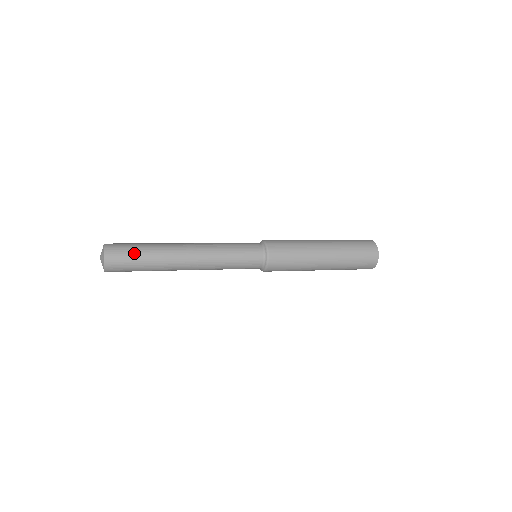
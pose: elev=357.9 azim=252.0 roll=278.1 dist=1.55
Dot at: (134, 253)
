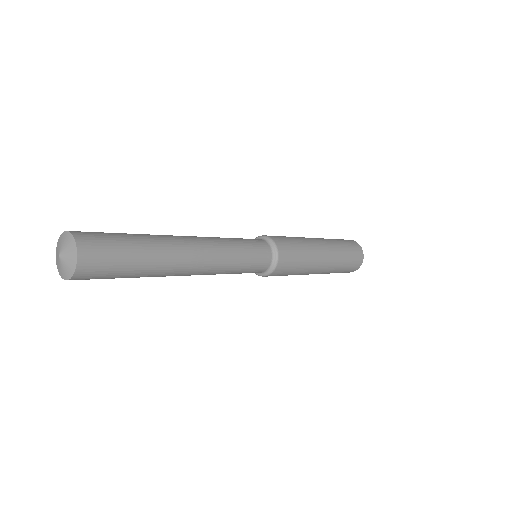
Dot at: (121, 268)
